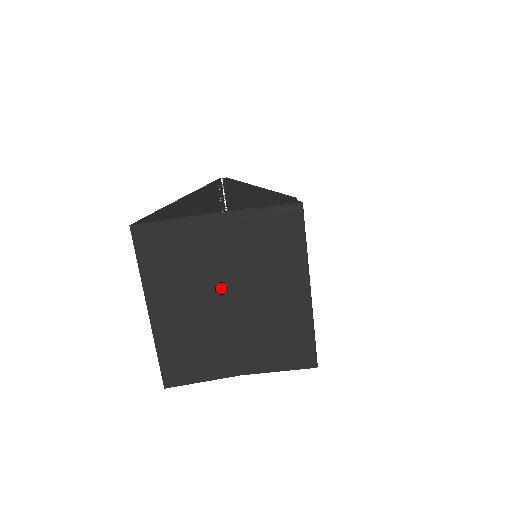
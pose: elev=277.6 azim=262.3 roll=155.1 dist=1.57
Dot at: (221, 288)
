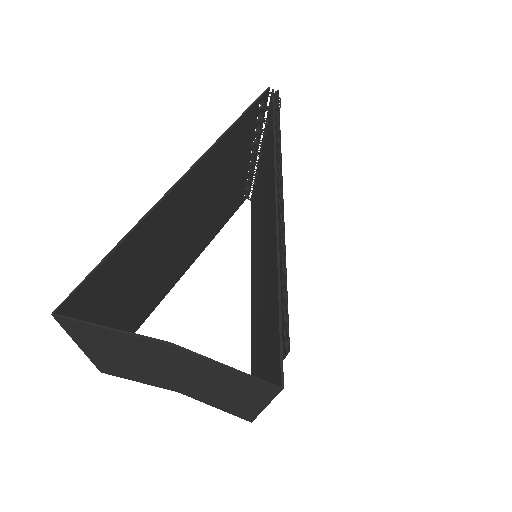
Dot at: (166, 368)
